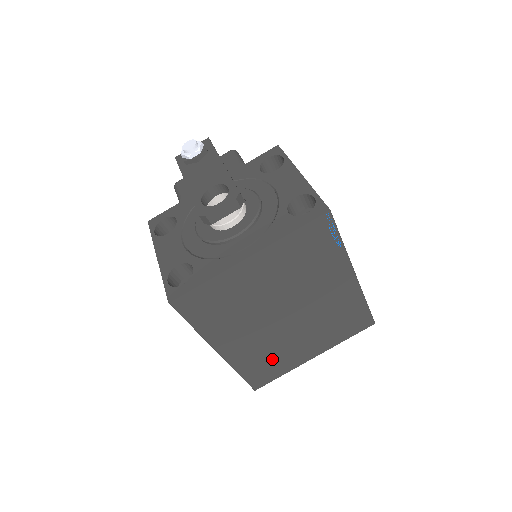
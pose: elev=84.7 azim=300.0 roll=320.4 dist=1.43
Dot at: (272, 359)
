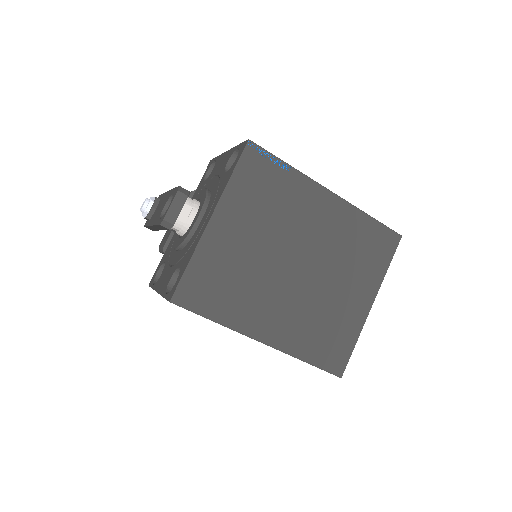
Dot at: (327, 327)
